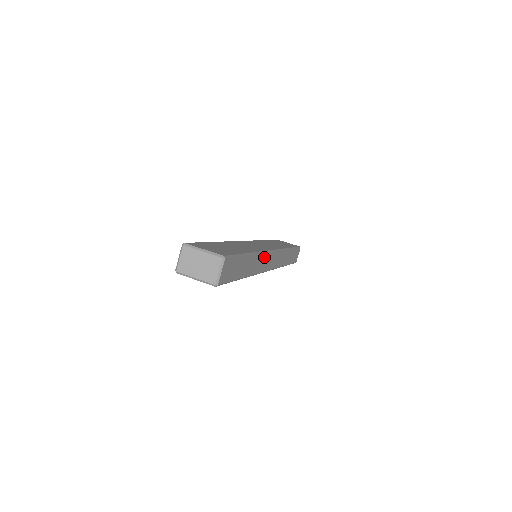
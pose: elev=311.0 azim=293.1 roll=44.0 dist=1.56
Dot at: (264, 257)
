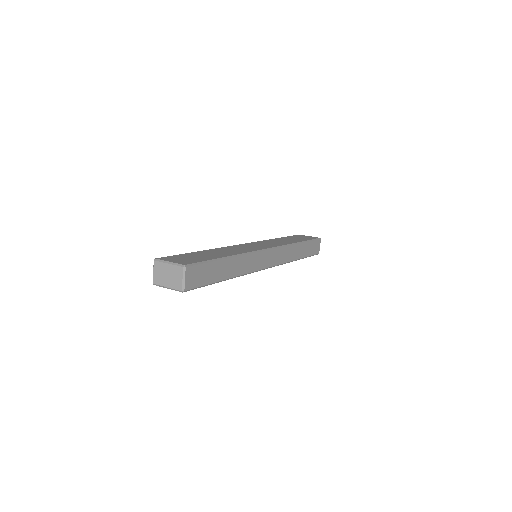
Dot at: (254, 257)
